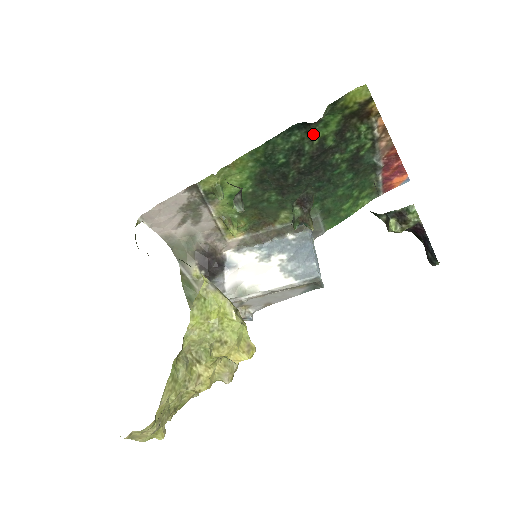
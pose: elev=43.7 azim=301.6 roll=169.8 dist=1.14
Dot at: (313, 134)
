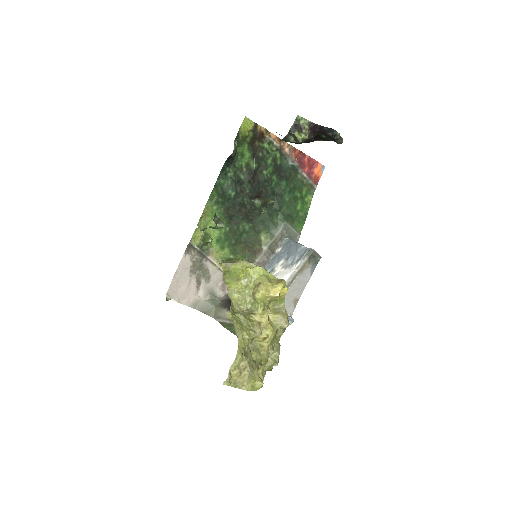
Dot at: (239, 165)
